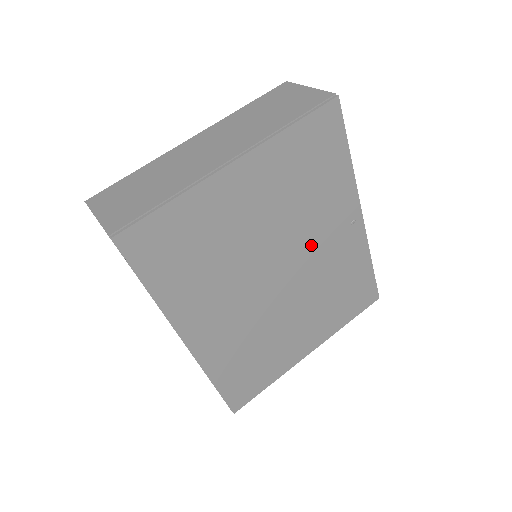
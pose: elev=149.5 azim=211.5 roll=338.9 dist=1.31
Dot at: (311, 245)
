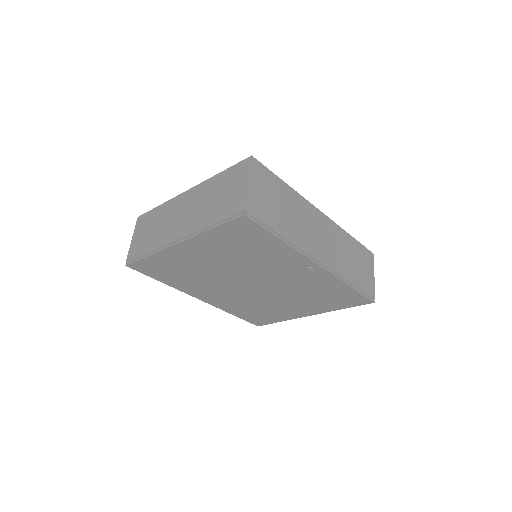
Dot at: (273, 275)
